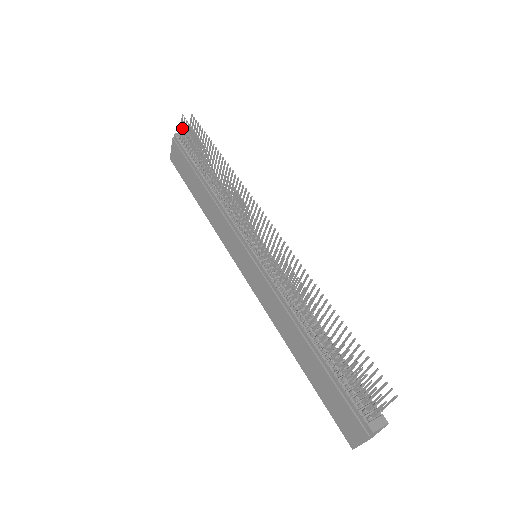
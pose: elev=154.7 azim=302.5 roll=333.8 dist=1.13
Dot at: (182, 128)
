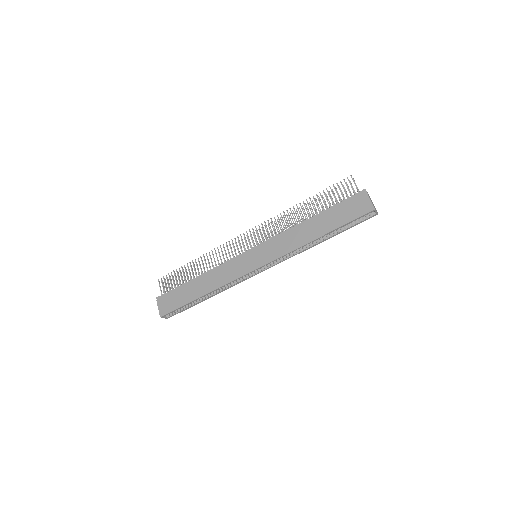
Dot at: (162, 285)
